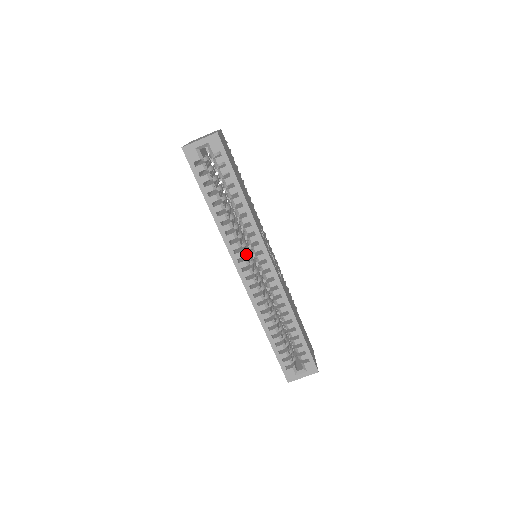
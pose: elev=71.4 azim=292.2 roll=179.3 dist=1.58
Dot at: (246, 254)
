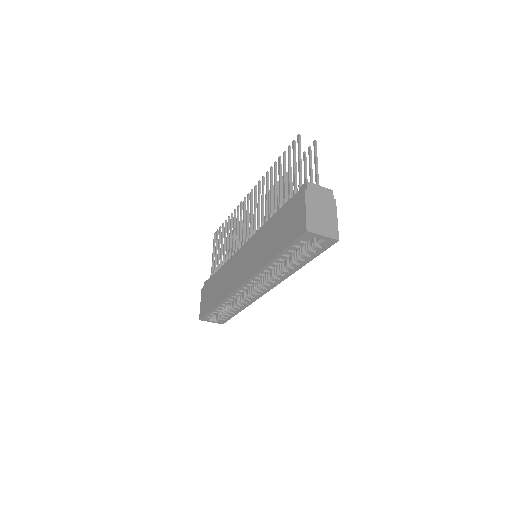
Dot at: occluded
